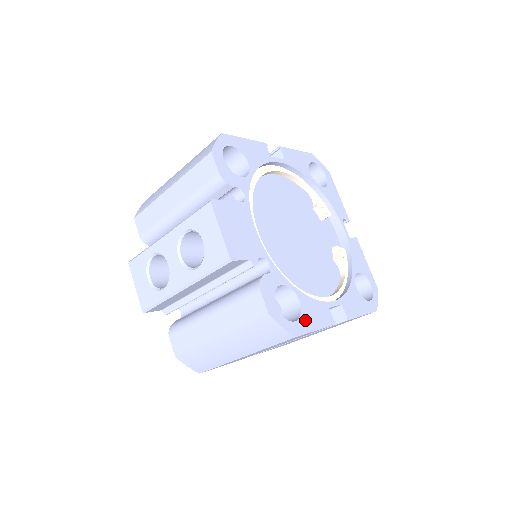
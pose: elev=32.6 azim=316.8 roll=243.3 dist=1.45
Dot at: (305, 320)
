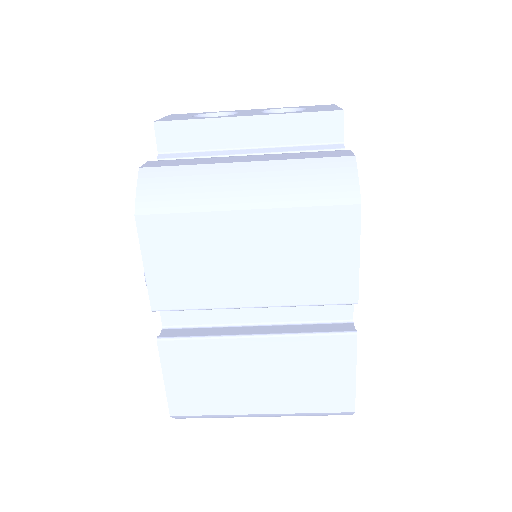
Dot at: occluded
